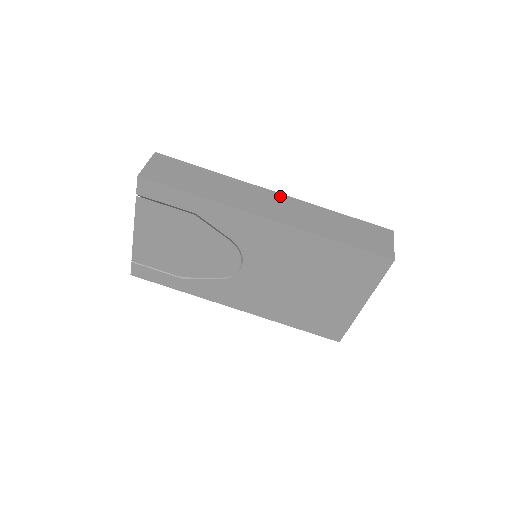
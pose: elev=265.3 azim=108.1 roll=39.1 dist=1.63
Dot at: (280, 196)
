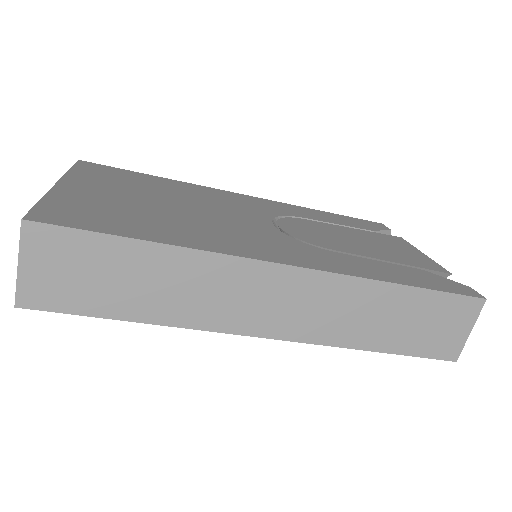
Dot at: (296, 275)
